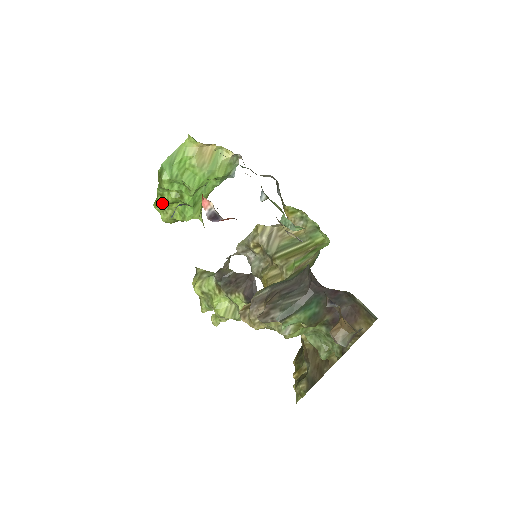
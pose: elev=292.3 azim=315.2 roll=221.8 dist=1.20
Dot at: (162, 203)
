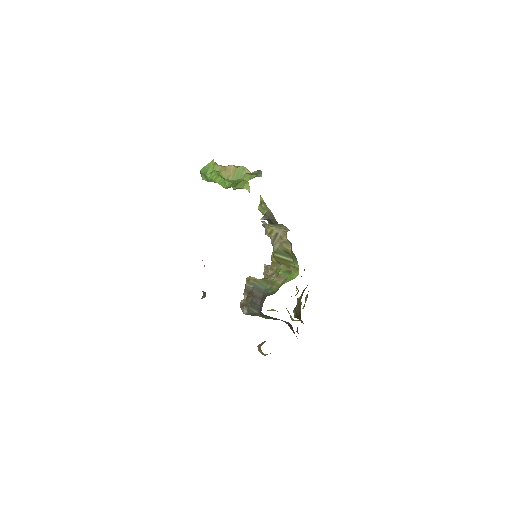
Dot at: occluded
